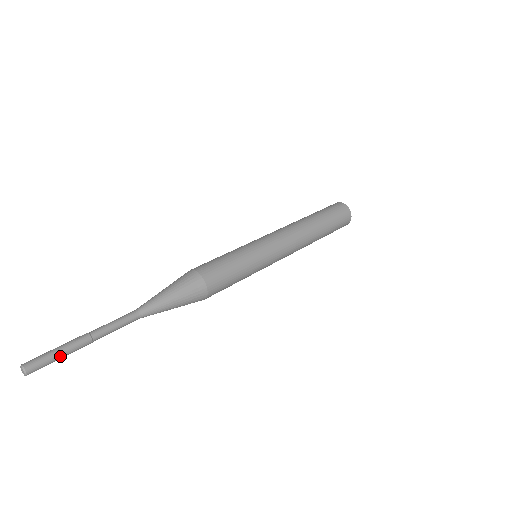
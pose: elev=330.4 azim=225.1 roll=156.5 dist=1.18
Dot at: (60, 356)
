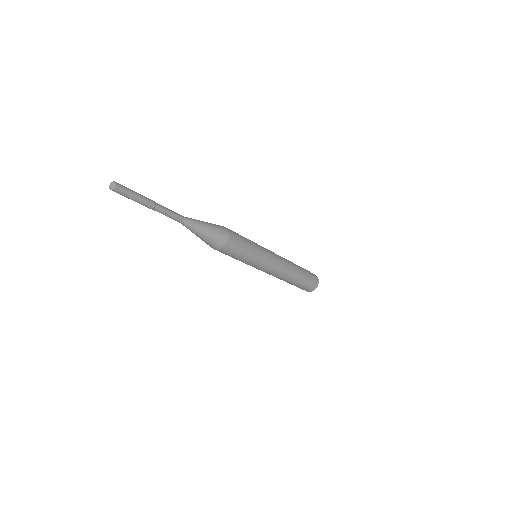
Dot at: (136, 195)
